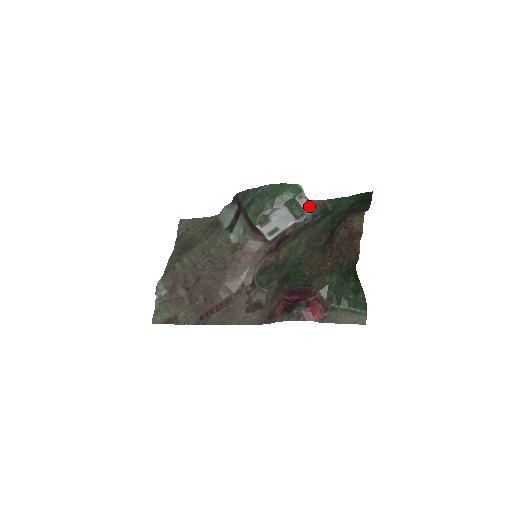
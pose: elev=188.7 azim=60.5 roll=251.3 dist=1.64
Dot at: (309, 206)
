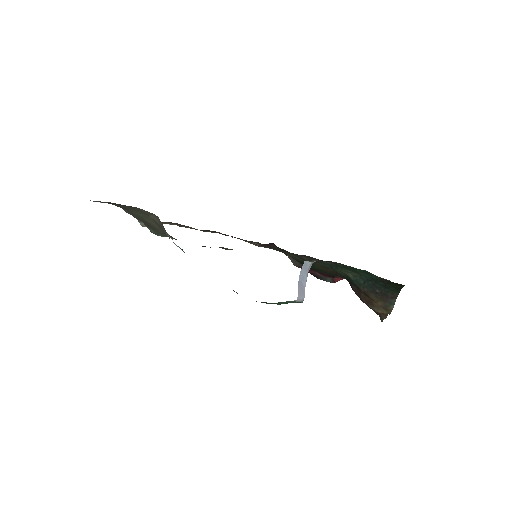
Dot at: (309, 268)
